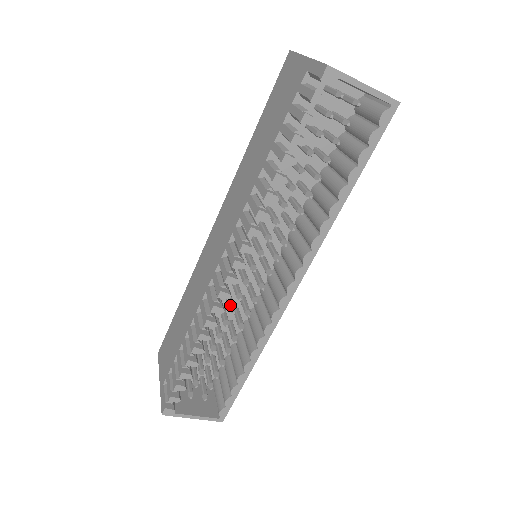
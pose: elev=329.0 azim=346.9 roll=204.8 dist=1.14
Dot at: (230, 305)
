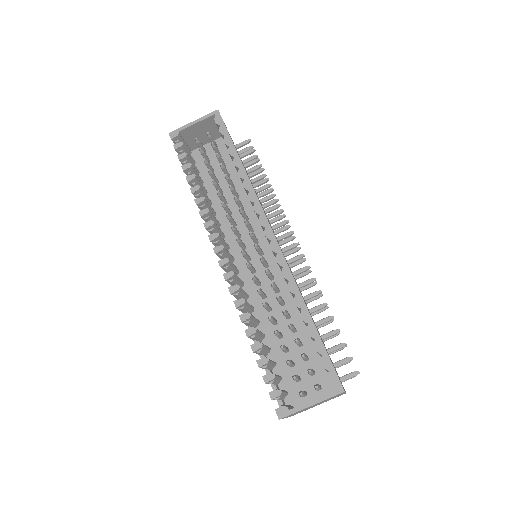
Dot at: (257, 291)
